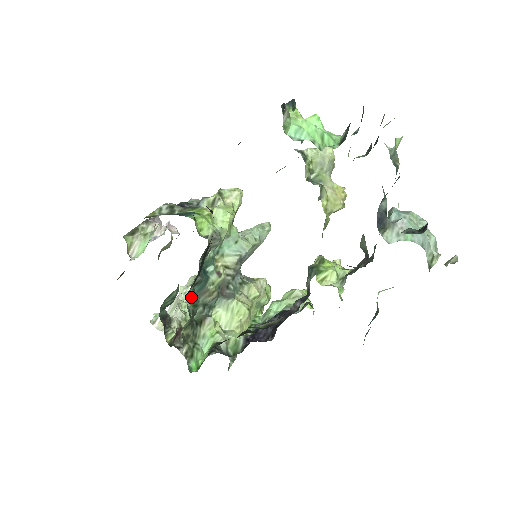
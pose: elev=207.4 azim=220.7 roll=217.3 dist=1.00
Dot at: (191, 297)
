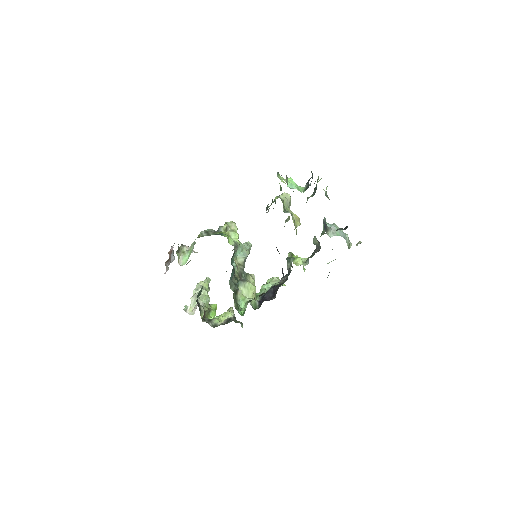
Dot at: (234, 276)
